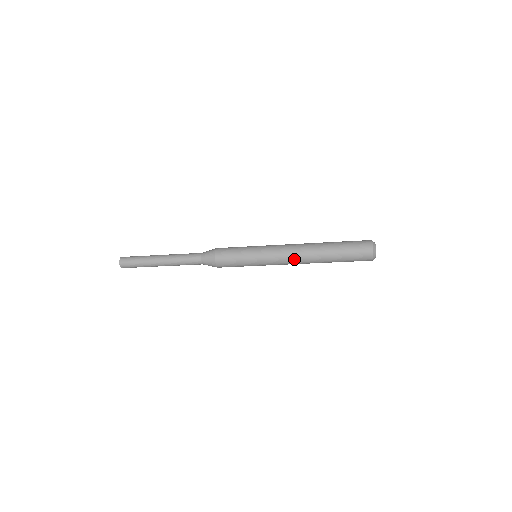
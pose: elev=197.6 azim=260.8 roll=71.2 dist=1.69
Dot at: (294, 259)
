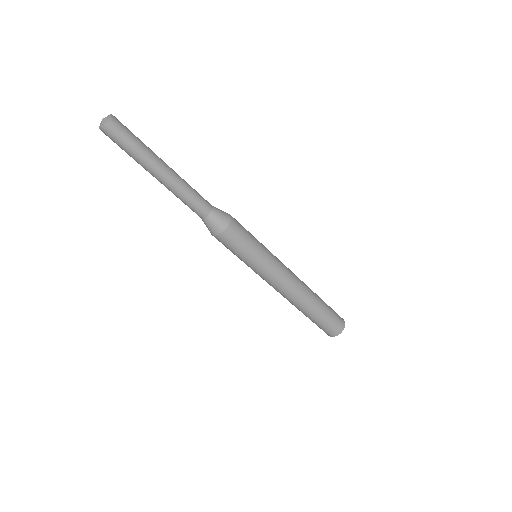
Dot at: (295, 282)
